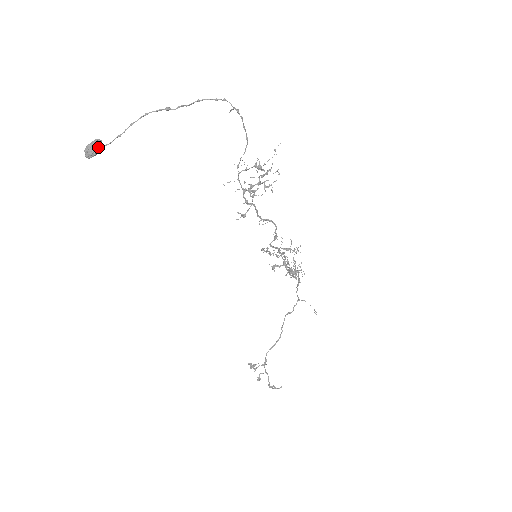
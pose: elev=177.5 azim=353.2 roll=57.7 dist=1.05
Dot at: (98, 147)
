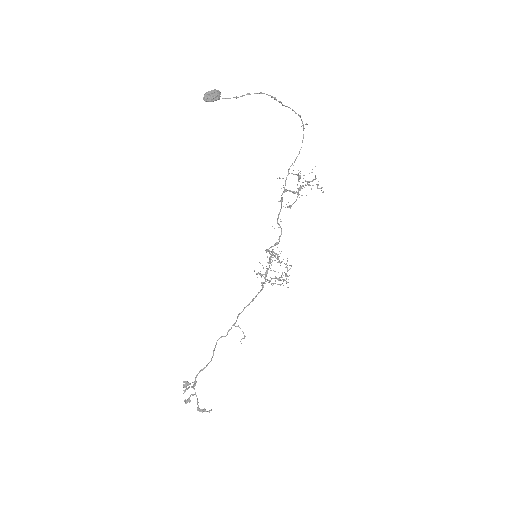
Dot at: (219, 96)
